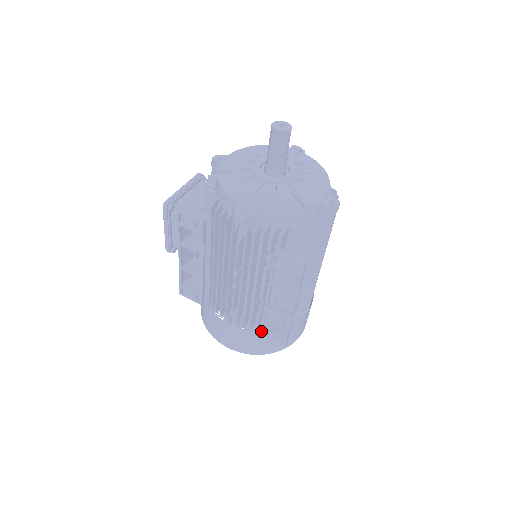
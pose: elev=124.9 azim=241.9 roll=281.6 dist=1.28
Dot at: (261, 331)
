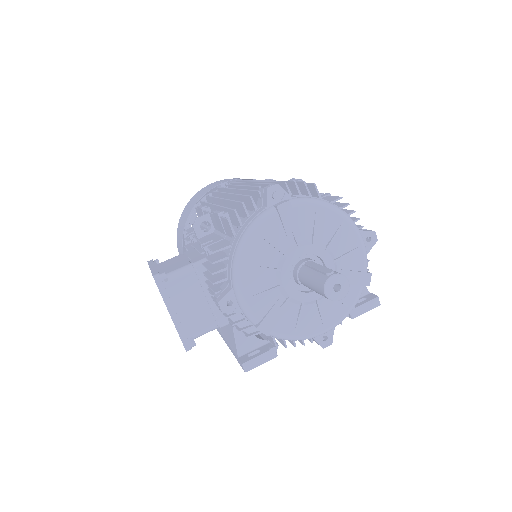
Dot at: occluded
